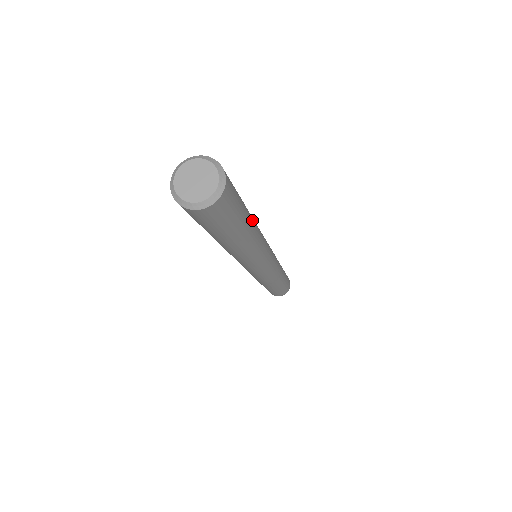
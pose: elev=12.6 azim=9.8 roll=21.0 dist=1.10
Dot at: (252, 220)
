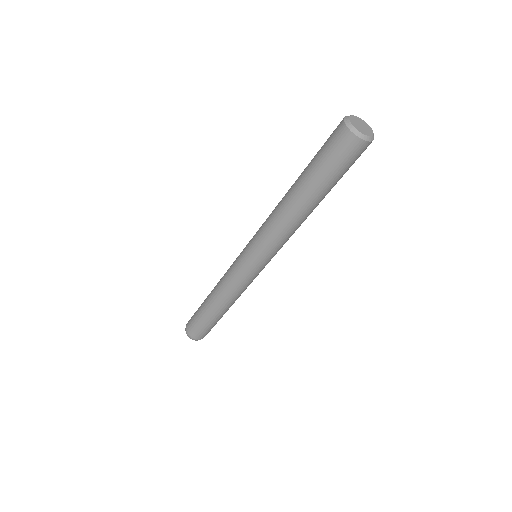
Dot at: occluded
